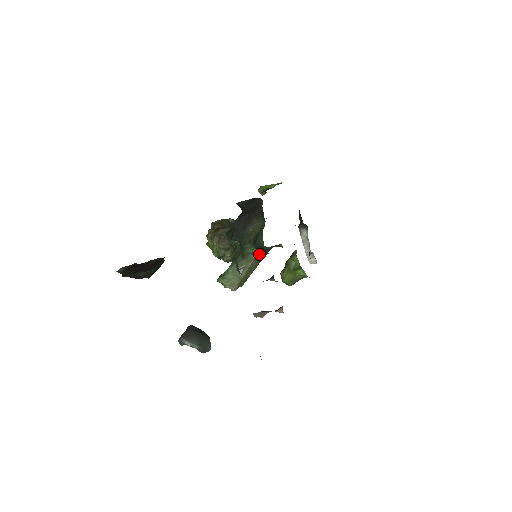
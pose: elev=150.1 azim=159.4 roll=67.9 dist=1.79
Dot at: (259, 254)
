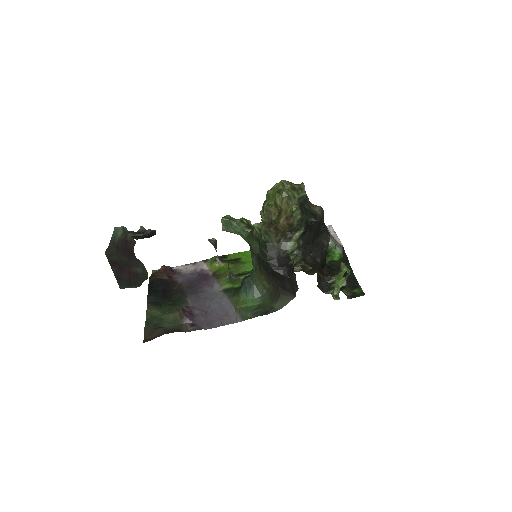
Dot at: occluded
